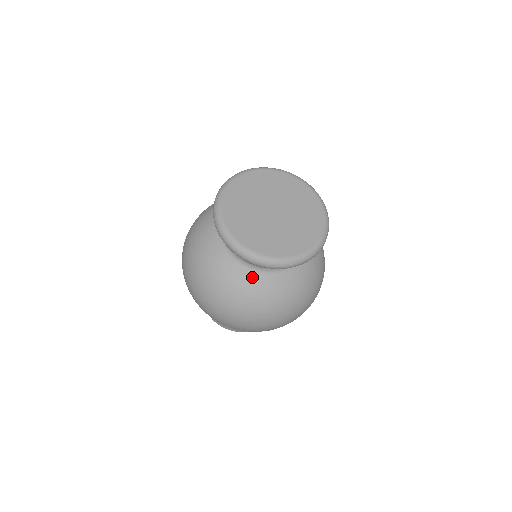
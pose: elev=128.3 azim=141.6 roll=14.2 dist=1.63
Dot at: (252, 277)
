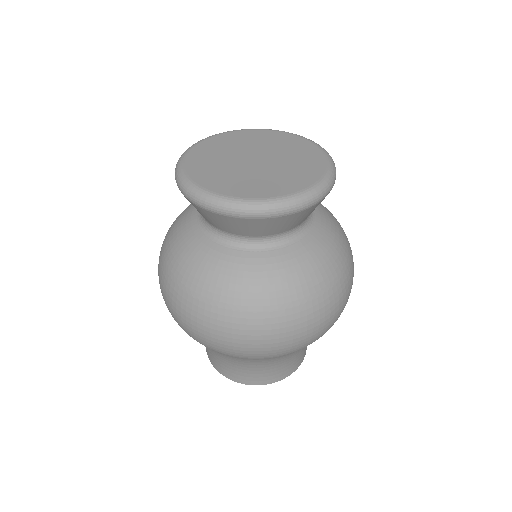
Dot at: (195, 232)
